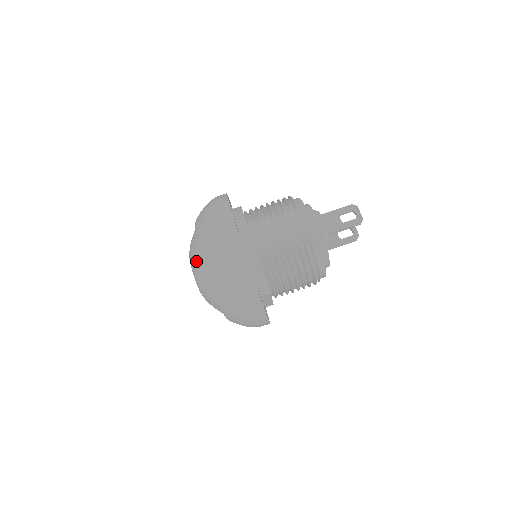
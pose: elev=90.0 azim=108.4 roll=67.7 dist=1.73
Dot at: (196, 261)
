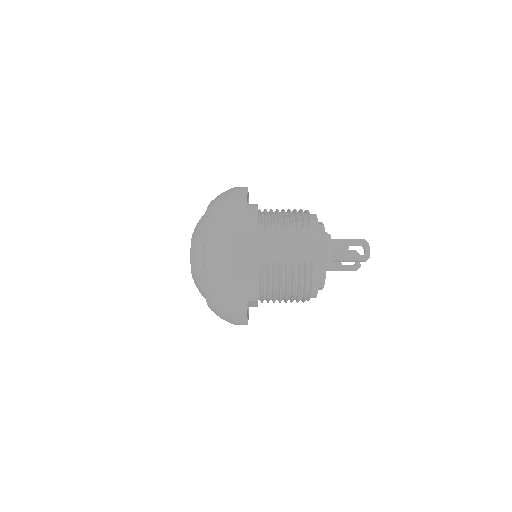
Dot at: (197, 247)
